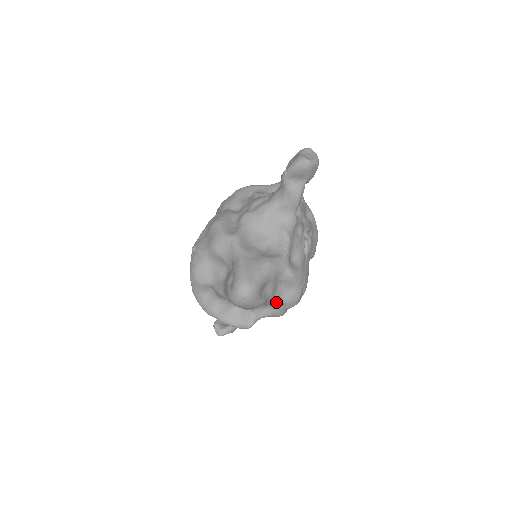
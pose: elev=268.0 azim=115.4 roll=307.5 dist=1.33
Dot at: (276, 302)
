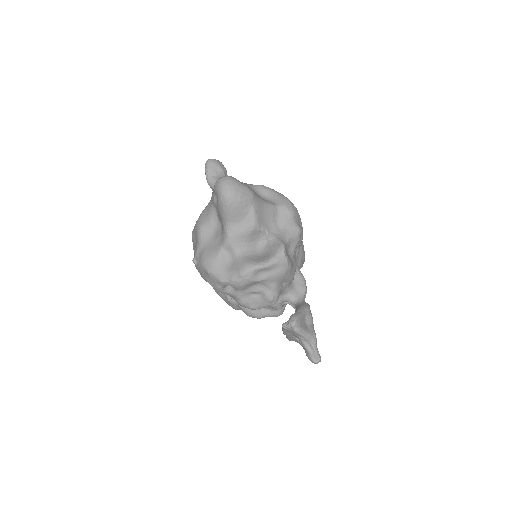
Dot at: (275, 210)
